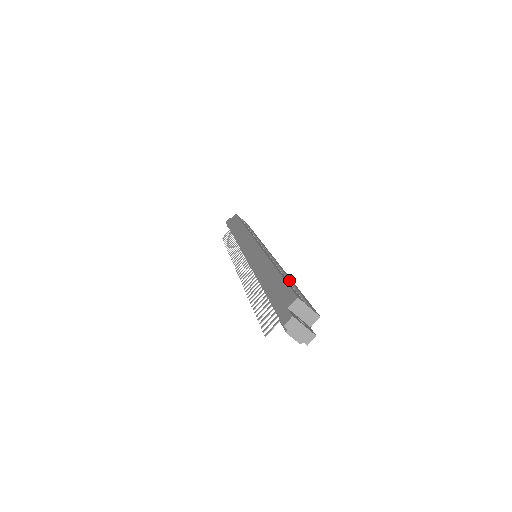
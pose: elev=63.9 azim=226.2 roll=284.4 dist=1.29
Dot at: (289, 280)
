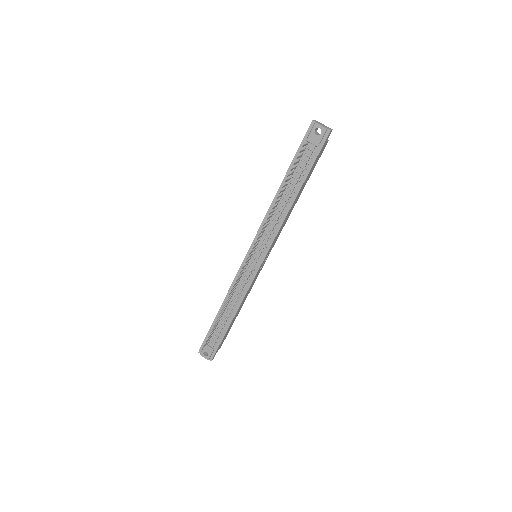
Dot at: occluded
